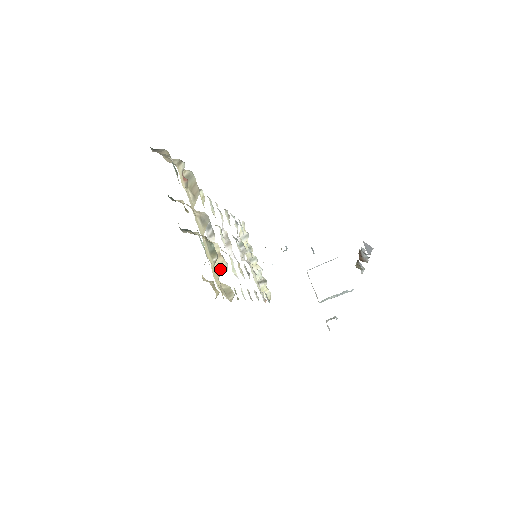
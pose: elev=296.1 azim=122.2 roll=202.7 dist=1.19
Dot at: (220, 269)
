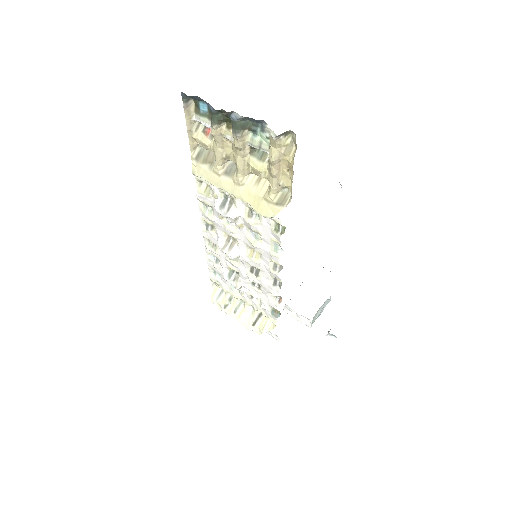
Dot at: (265, 190)
